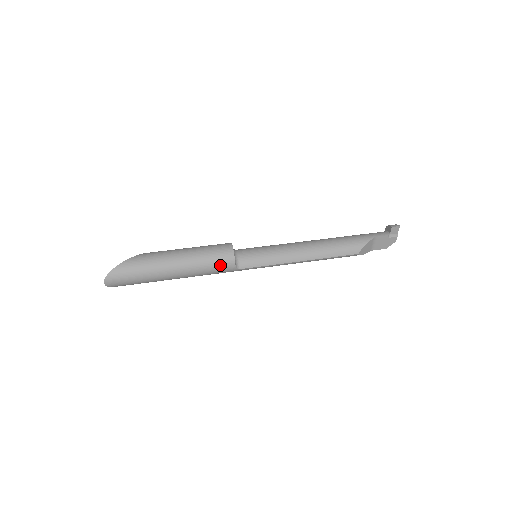
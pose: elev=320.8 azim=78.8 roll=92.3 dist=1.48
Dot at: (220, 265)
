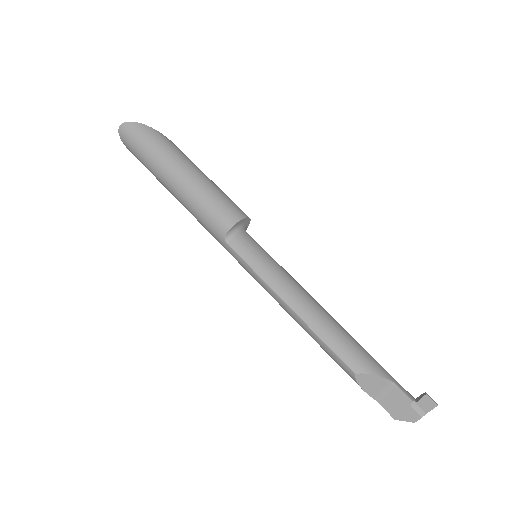
Dot at: (215, 216)
